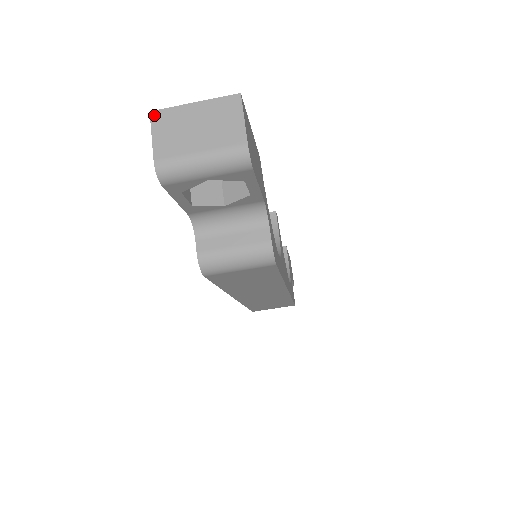
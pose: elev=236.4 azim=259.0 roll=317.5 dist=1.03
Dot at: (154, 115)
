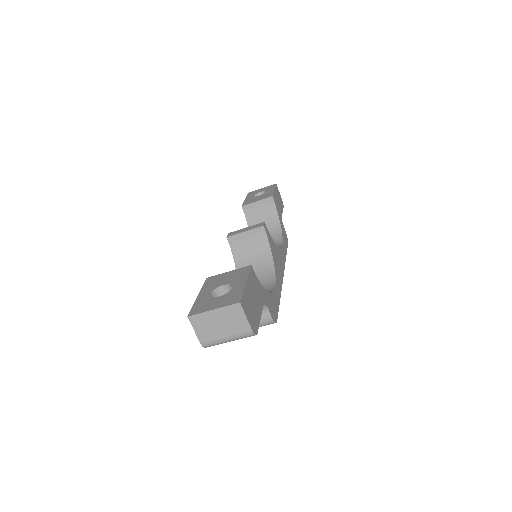
Dot at: (191, 319)
